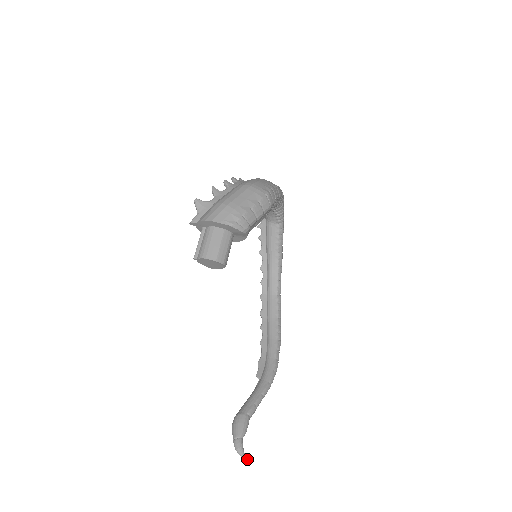
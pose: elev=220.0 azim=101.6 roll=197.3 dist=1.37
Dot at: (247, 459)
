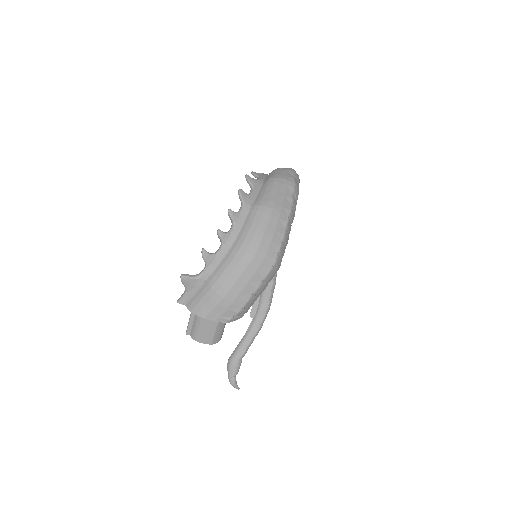
Dot at: occluded
